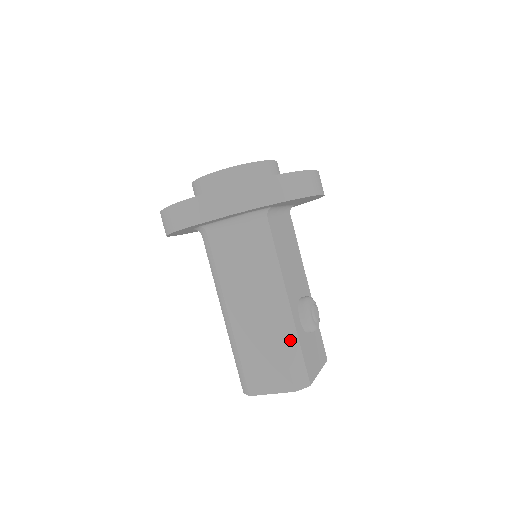
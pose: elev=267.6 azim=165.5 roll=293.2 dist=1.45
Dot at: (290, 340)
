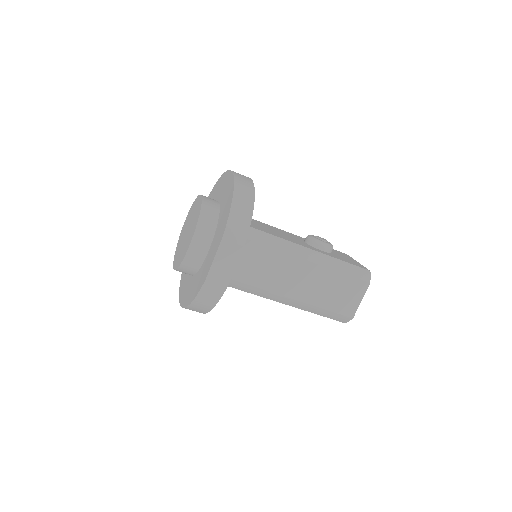
Dot at: (337, 265)
